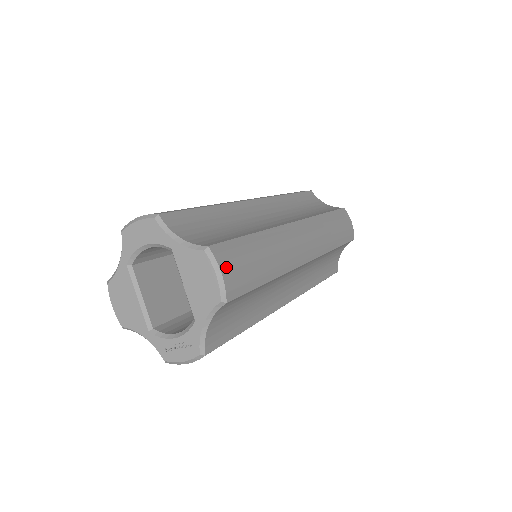
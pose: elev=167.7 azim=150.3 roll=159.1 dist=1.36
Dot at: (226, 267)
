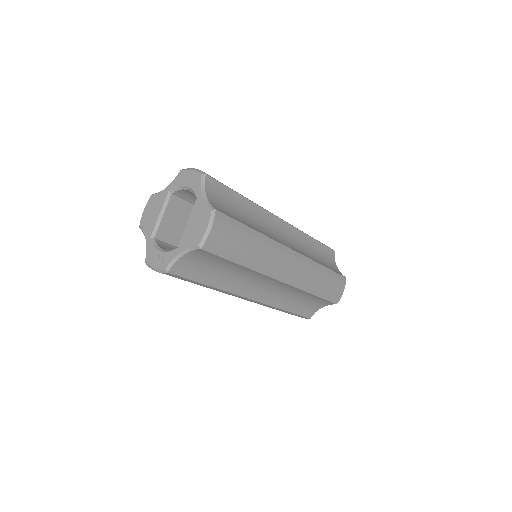
Dot at: (217, 229)
